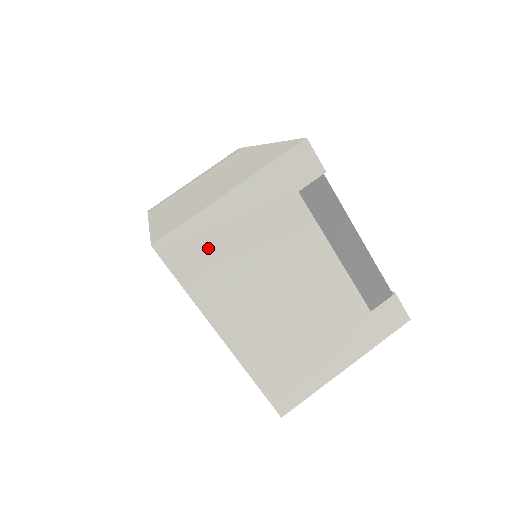
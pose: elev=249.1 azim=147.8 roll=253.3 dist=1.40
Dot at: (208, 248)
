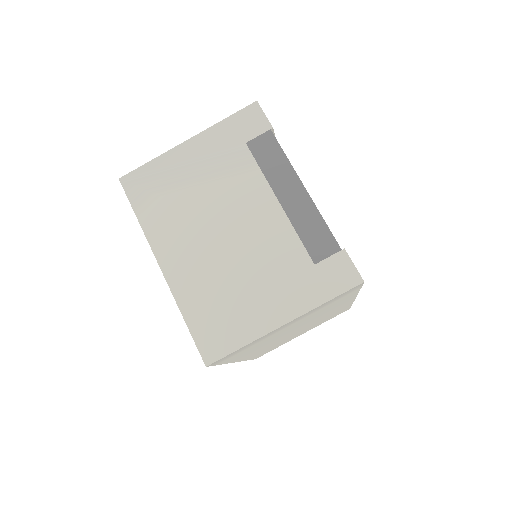
Dot at: (162, 184)
